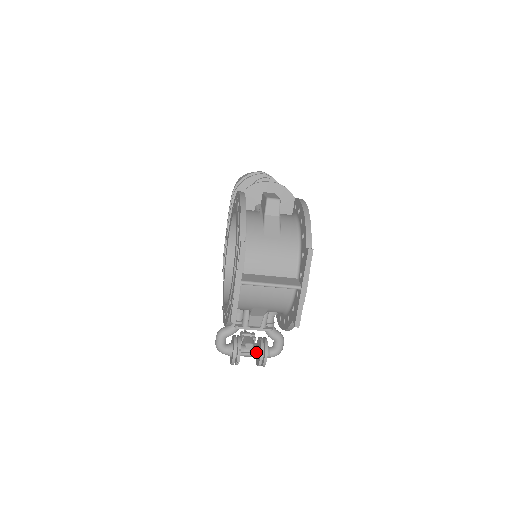
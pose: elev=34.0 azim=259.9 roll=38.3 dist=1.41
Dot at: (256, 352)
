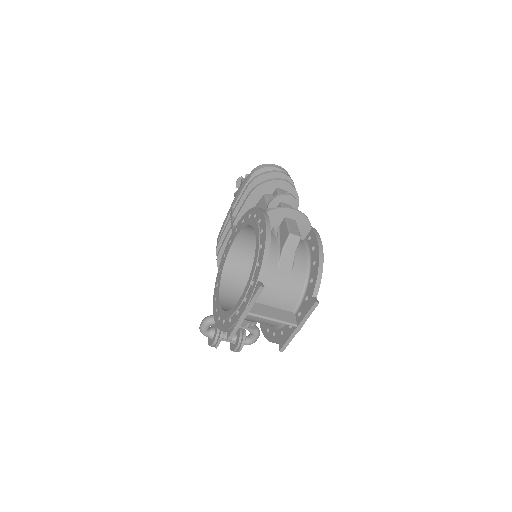
Dot at: (233, 340)
